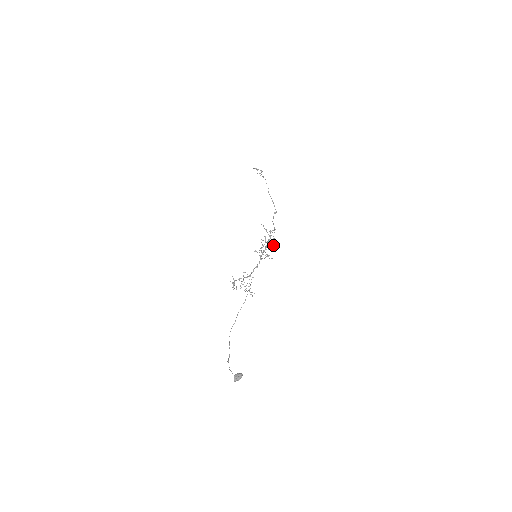
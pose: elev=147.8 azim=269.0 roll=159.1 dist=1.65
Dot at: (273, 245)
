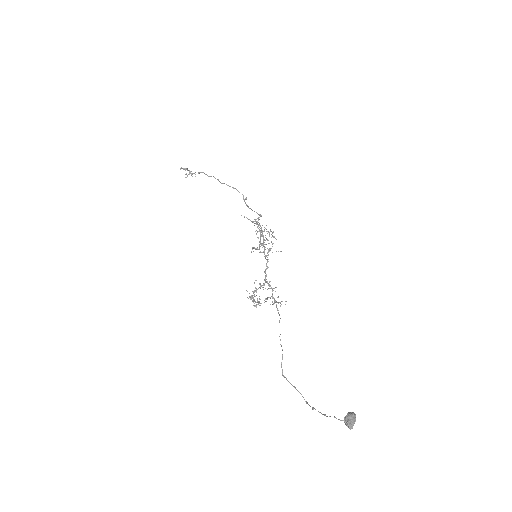
Dot at: occluded
